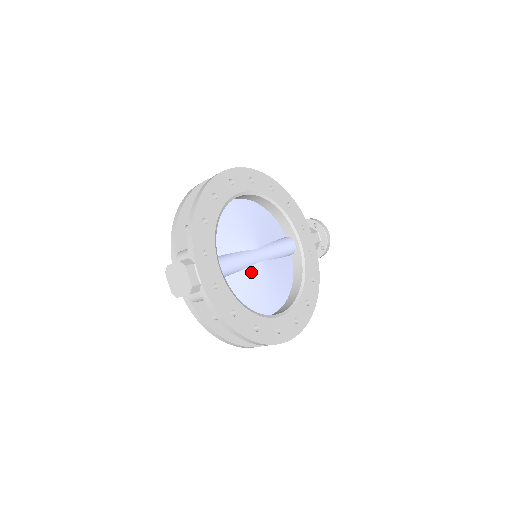
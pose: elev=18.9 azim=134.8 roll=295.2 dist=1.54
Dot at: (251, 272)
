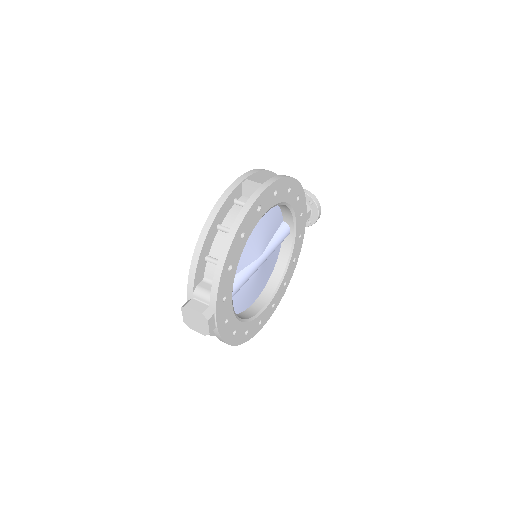
Dot at: (251, 279)
